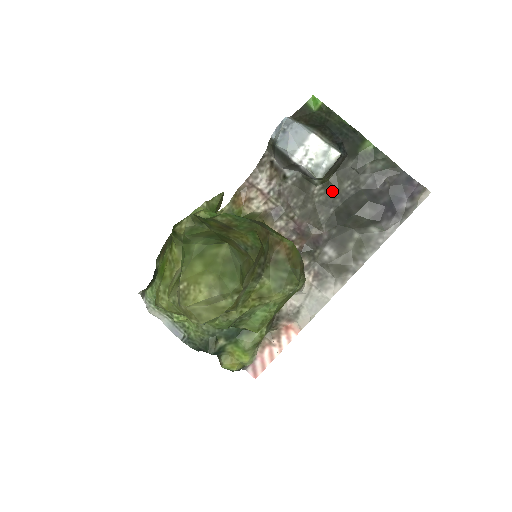
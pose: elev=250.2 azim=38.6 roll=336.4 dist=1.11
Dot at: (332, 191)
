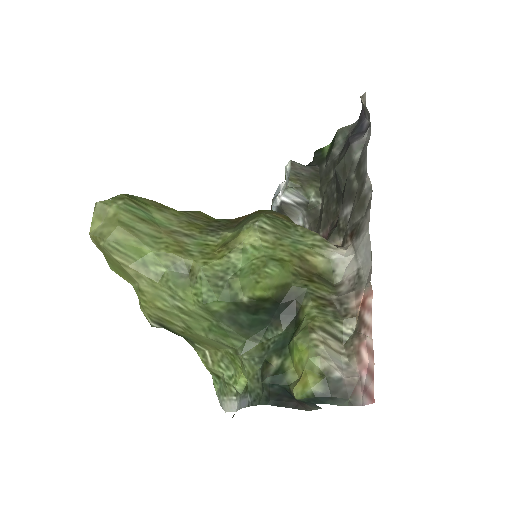
Dot at: (326, 189)
